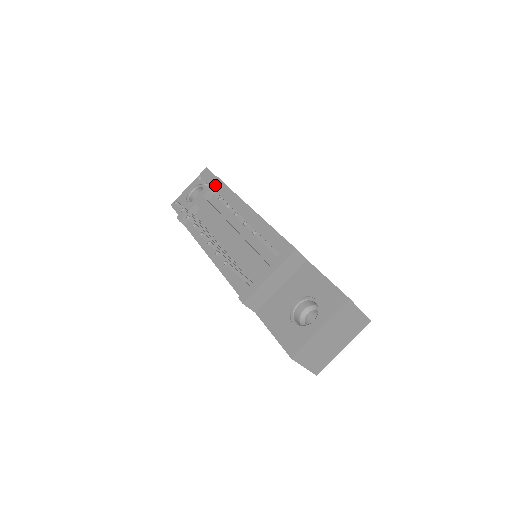
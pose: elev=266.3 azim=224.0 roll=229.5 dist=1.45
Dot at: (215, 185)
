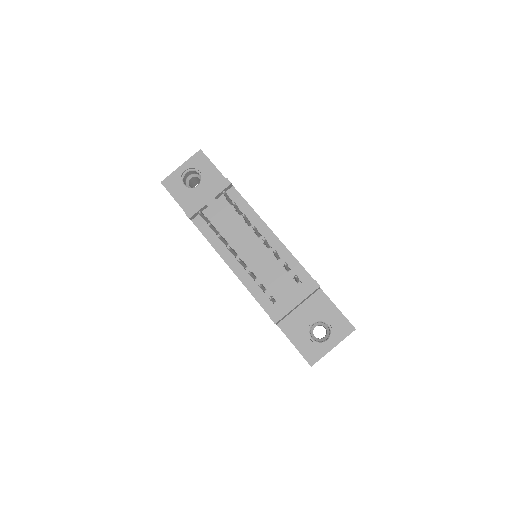
Dot at: (226, 188)
